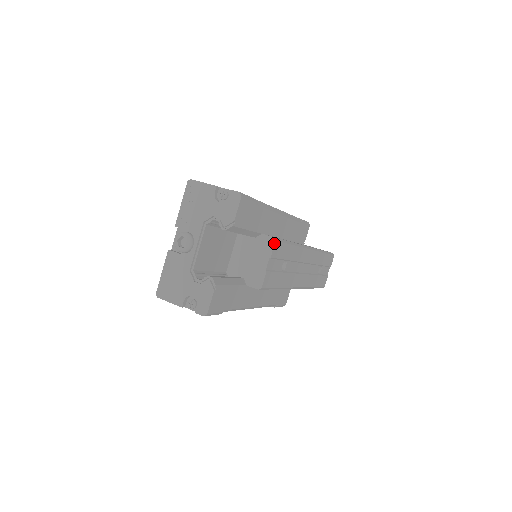
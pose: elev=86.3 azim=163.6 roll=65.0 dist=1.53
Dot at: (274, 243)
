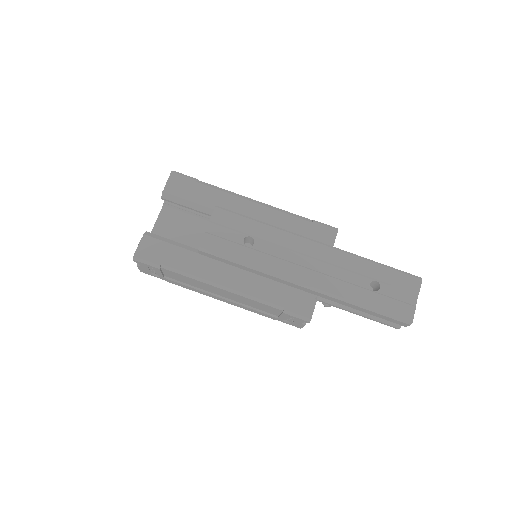
Dot at: (214, 209)
